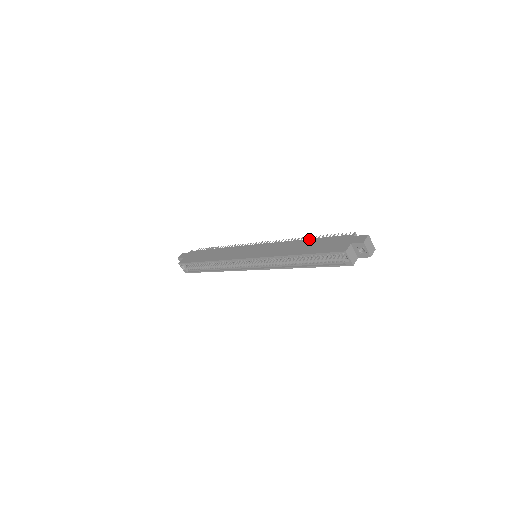
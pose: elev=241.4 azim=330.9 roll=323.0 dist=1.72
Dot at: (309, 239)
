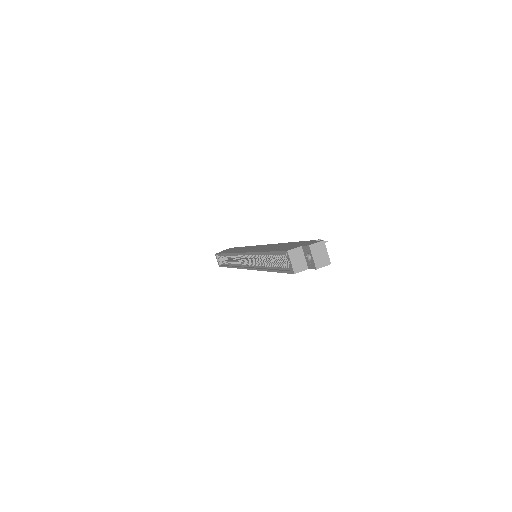
Dot at: (290, 242)
